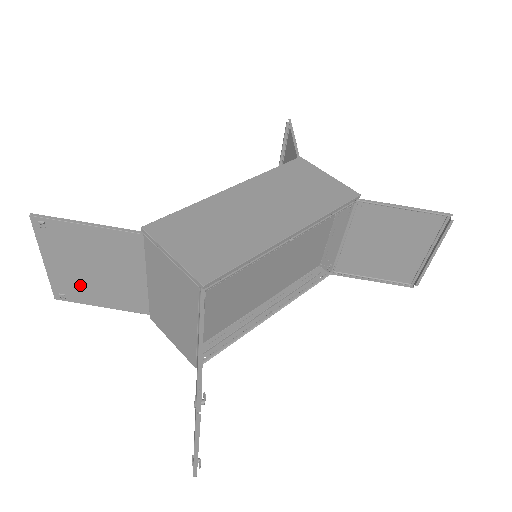
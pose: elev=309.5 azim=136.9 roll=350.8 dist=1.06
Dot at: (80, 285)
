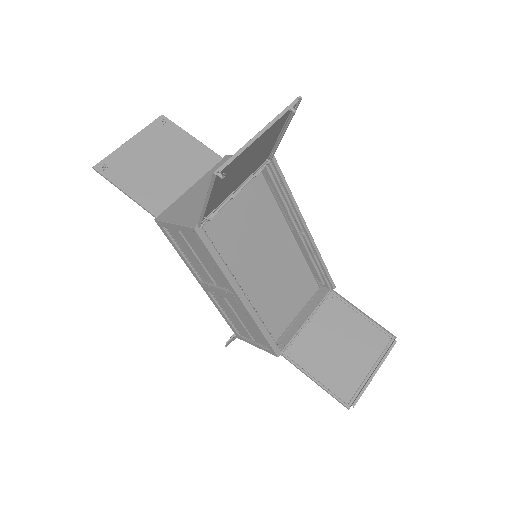
Dot at: (132, 167)
